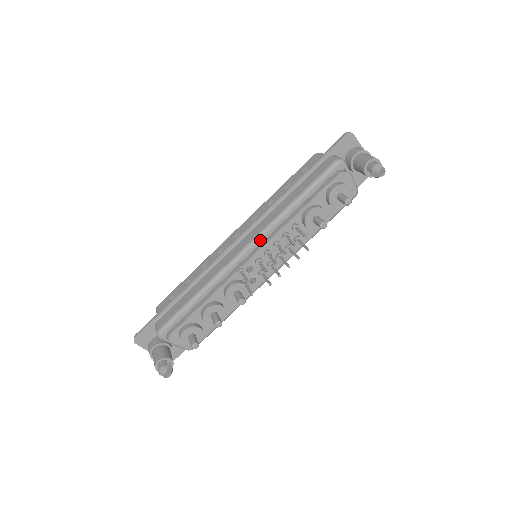
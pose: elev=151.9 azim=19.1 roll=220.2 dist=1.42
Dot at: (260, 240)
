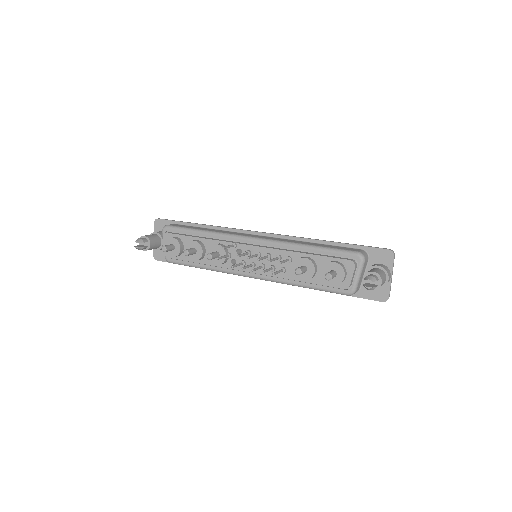
Dot at: (264, 243)
